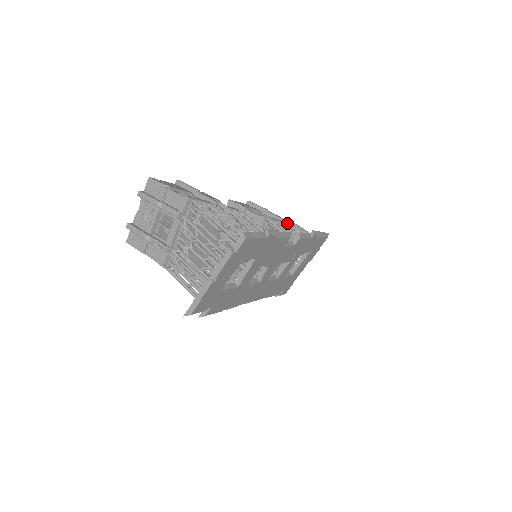
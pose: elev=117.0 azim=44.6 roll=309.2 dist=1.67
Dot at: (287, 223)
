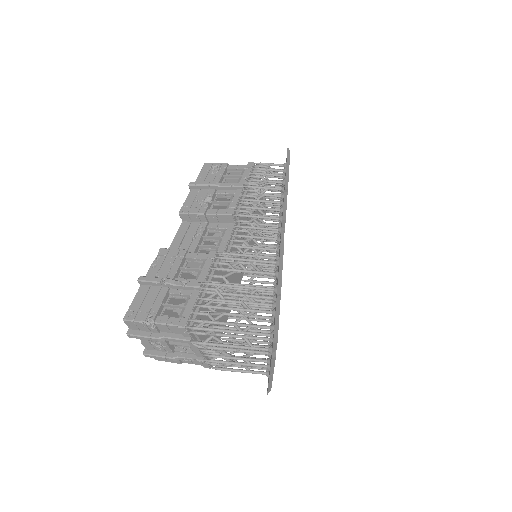
Dot at: (247, 183)
